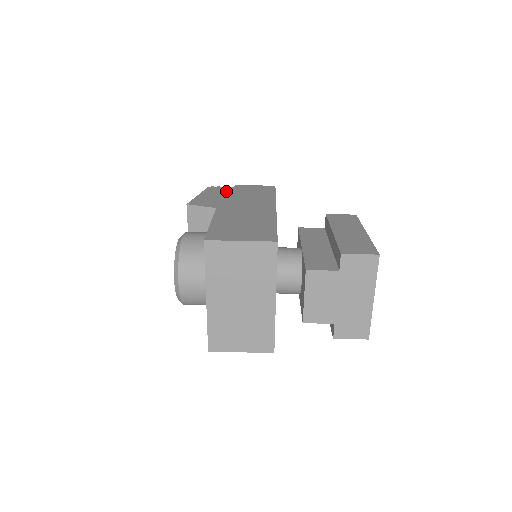
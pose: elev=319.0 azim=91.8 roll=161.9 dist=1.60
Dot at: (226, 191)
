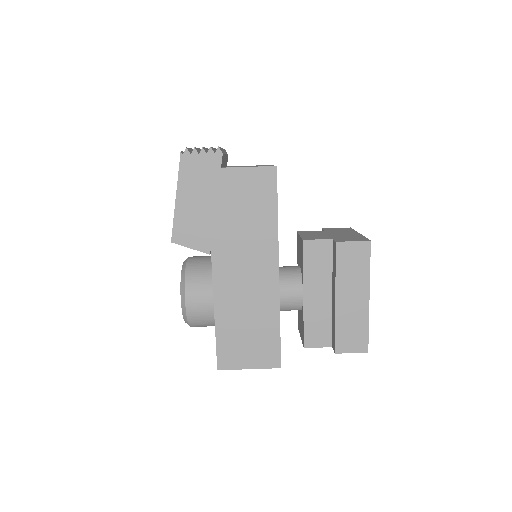
Dot at: (209, 177)
